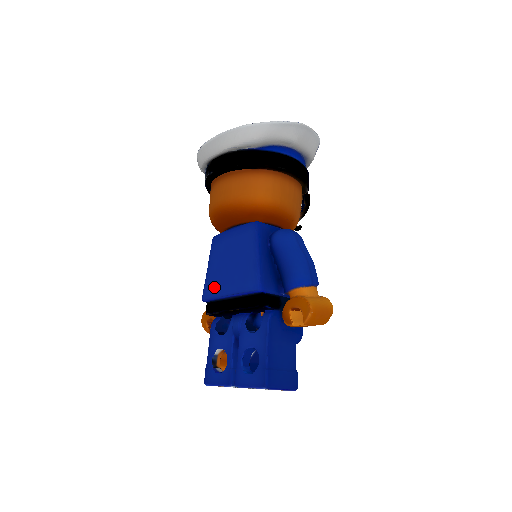
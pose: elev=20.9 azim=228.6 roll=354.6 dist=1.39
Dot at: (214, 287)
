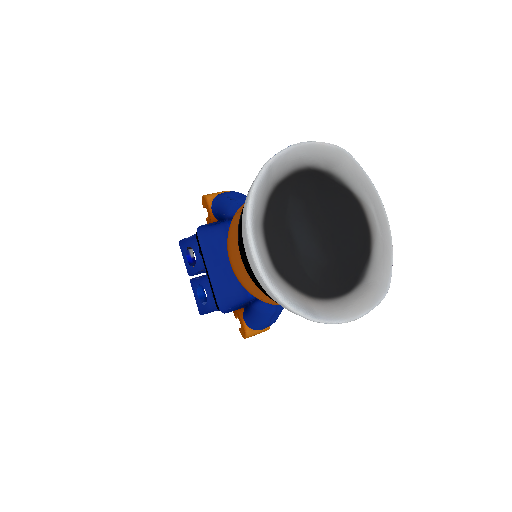
Dot at: (205, 249)
